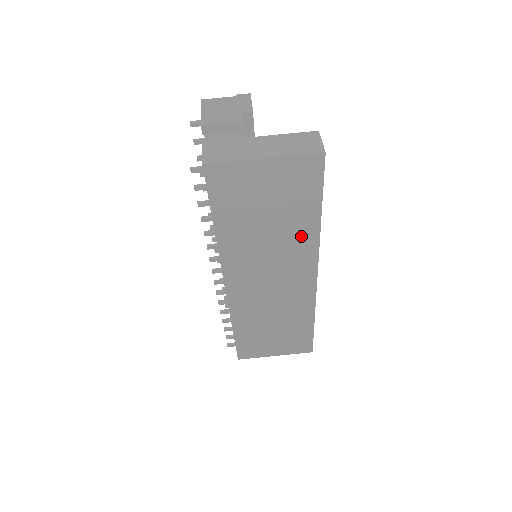
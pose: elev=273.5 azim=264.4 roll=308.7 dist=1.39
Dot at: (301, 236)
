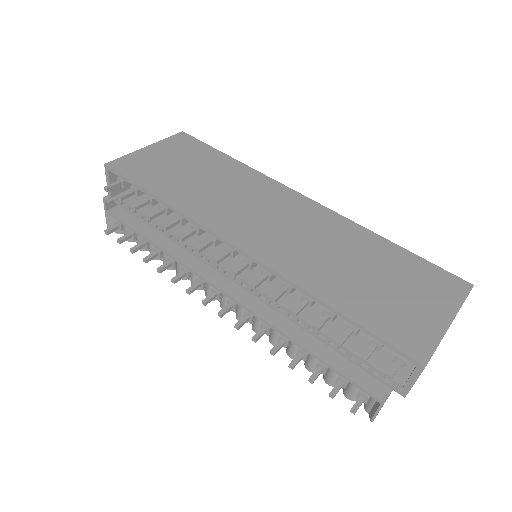
Dot at: (239, 175)
